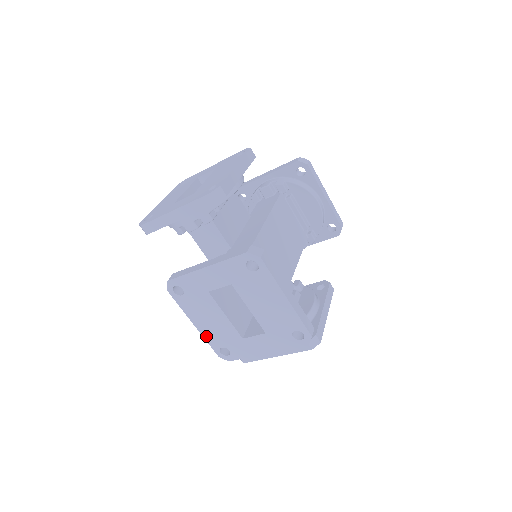
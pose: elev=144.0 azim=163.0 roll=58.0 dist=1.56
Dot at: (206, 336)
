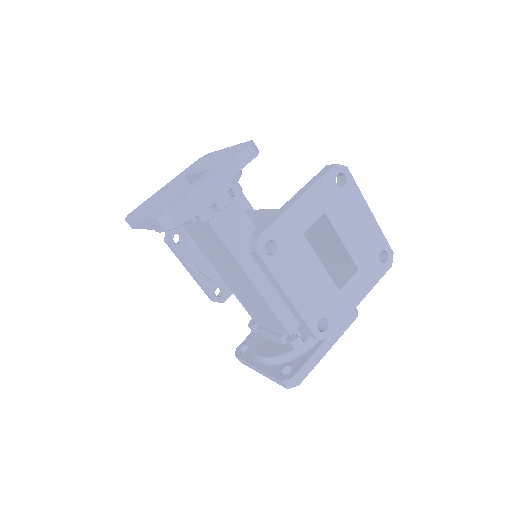
Dot at: (302, 310)
